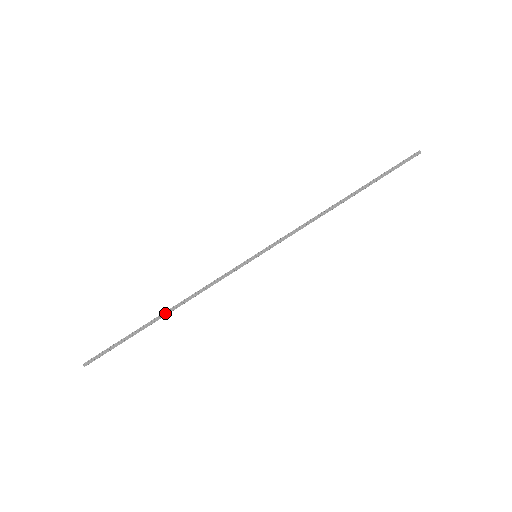
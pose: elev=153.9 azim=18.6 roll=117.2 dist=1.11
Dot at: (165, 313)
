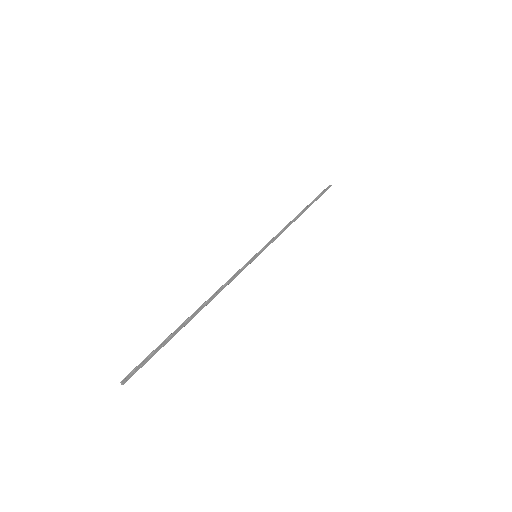
Dot at: (196, 312)
